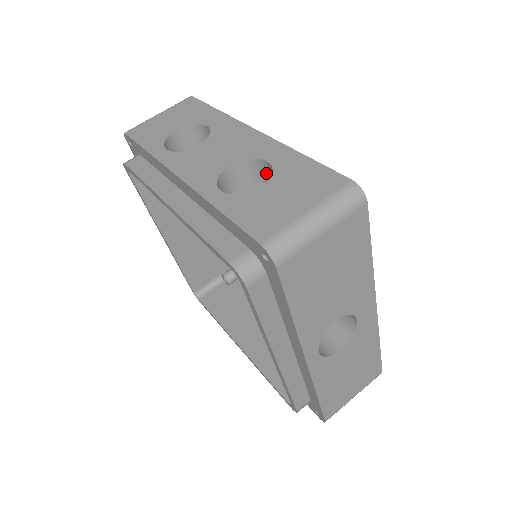
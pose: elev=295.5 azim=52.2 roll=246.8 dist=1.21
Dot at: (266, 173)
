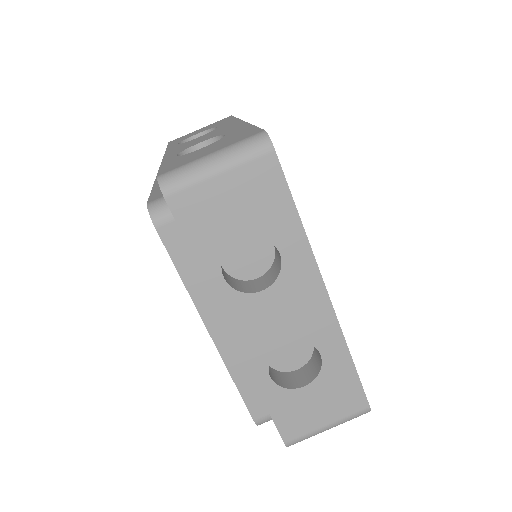
Dot at: occluded
